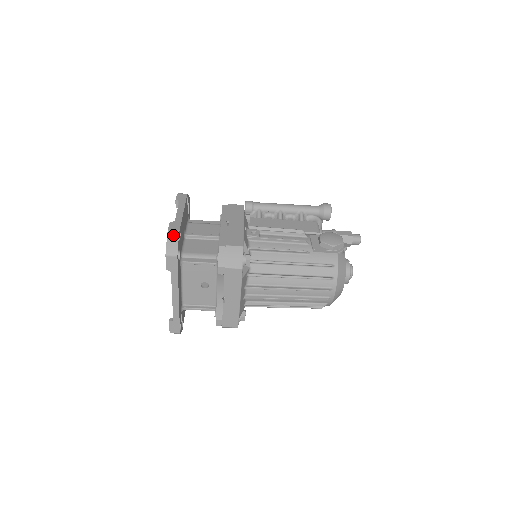
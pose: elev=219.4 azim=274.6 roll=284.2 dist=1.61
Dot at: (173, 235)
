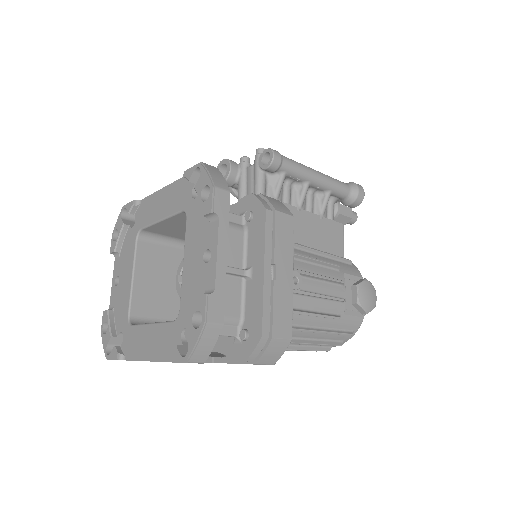
Dot at: (211, 333)
